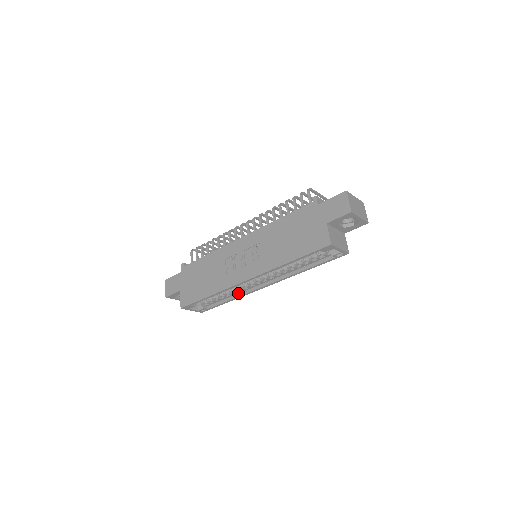
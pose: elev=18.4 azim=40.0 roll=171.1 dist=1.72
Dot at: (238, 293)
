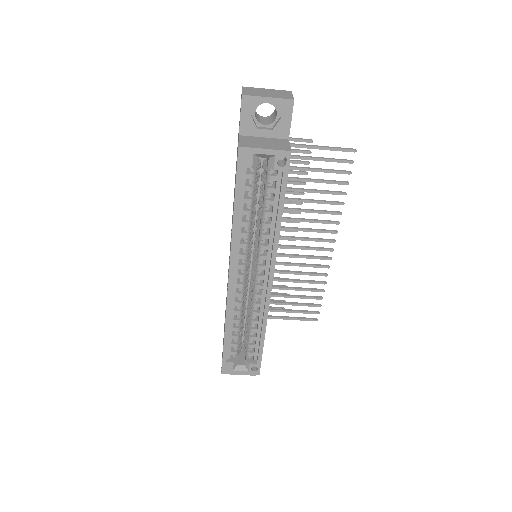
Dot at: (262, 316)
